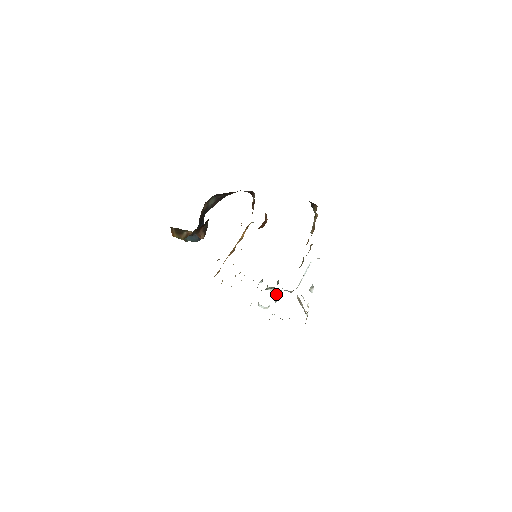
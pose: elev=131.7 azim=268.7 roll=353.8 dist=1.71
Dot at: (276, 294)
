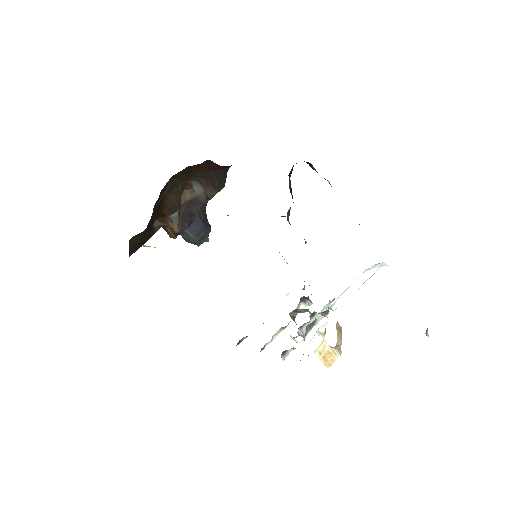
Dot at: occluded
